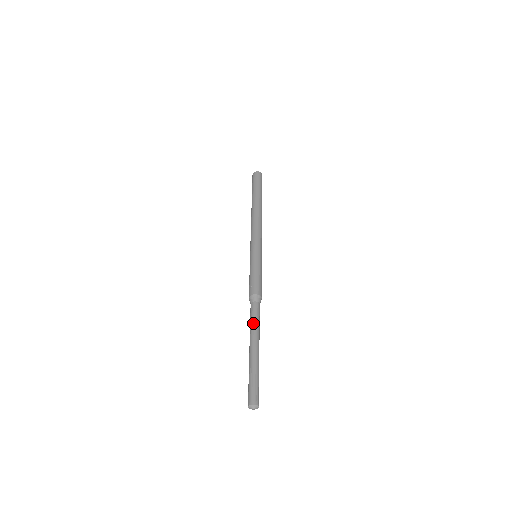
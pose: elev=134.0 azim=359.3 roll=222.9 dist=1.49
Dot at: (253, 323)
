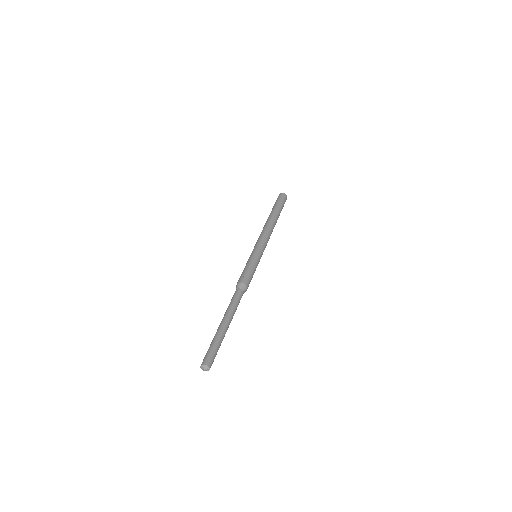
Dot at: (235, 305)
